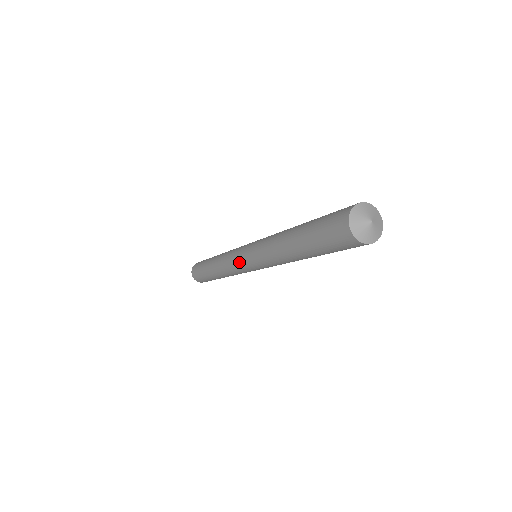
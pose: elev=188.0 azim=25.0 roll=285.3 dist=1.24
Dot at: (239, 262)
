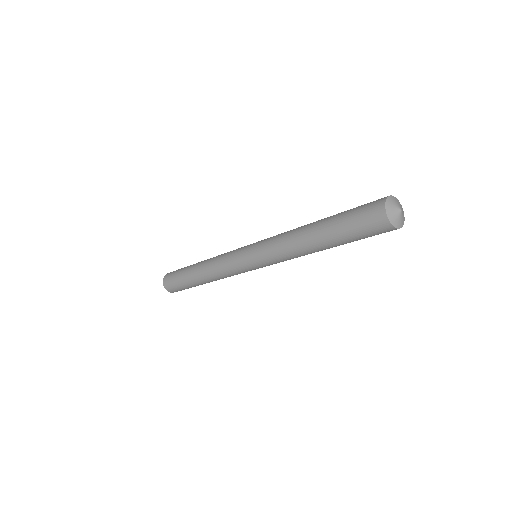
Dot at: (241, 249)
